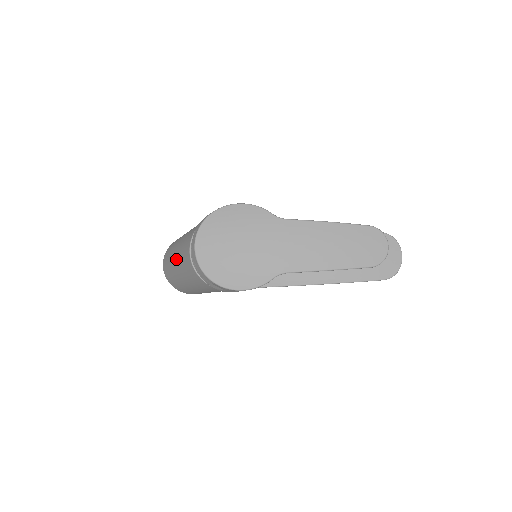
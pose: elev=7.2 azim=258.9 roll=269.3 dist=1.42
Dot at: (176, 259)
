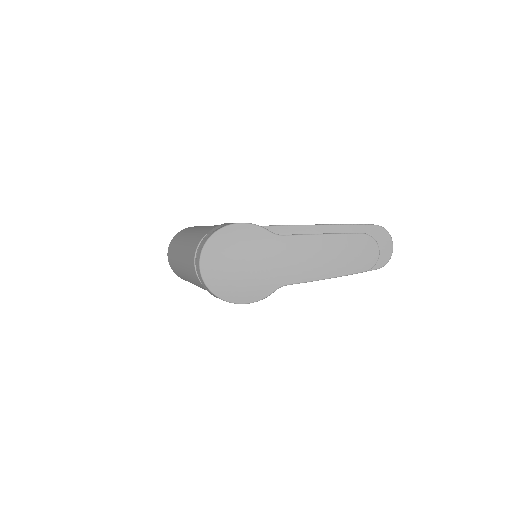
Dot at: (181, 263)
